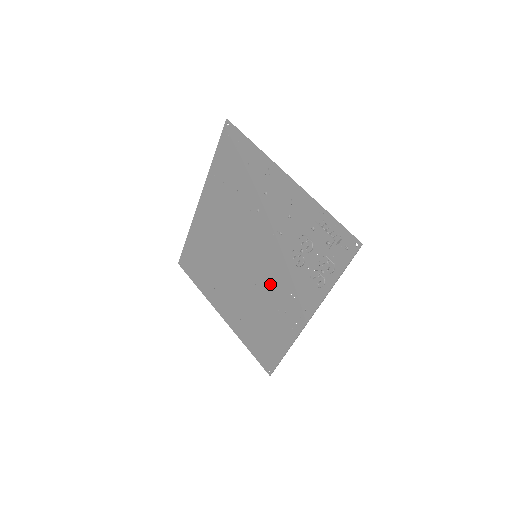
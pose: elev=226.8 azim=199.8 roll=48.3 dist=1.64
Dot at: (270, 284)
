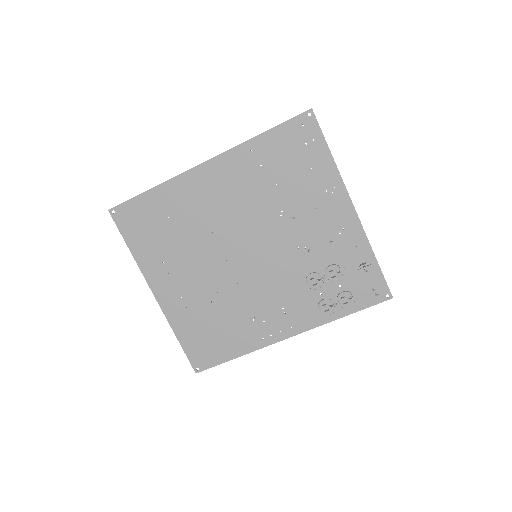
Dot at: (260, 290)
